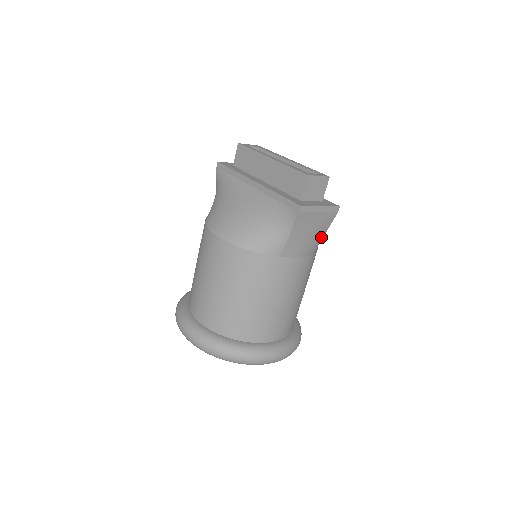
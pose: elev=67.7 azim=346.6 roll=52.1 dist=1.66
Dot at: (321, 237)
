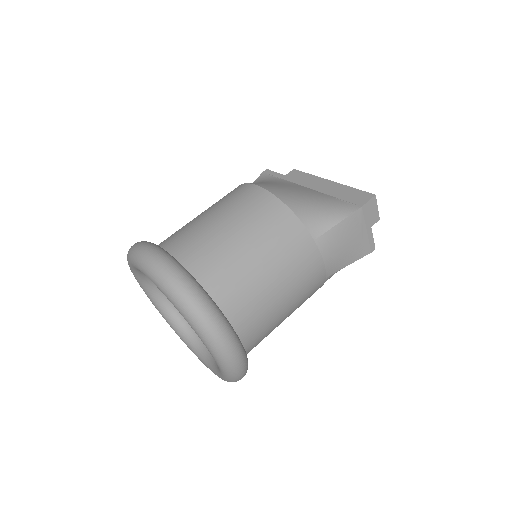
Dot at: (345, 264)
